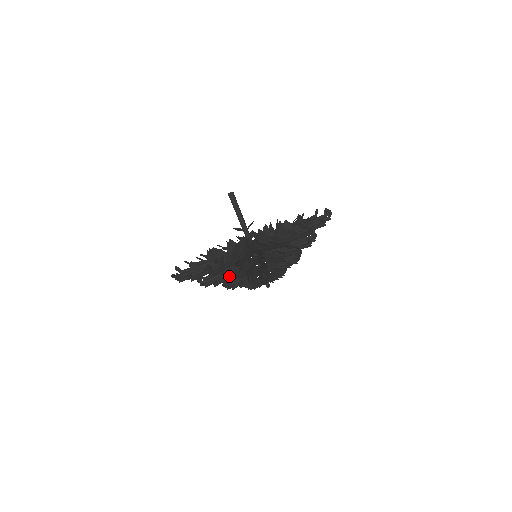
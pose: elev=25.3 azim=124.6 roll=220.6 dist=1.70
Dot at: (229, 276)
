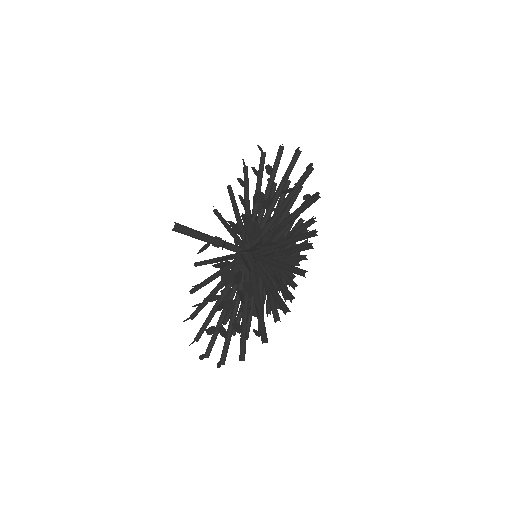
Dot at: occluded
